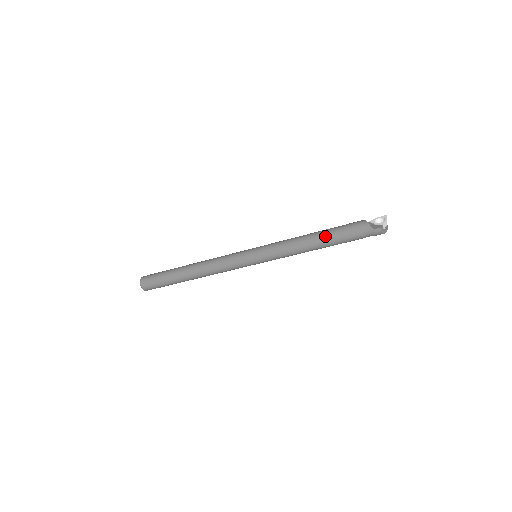
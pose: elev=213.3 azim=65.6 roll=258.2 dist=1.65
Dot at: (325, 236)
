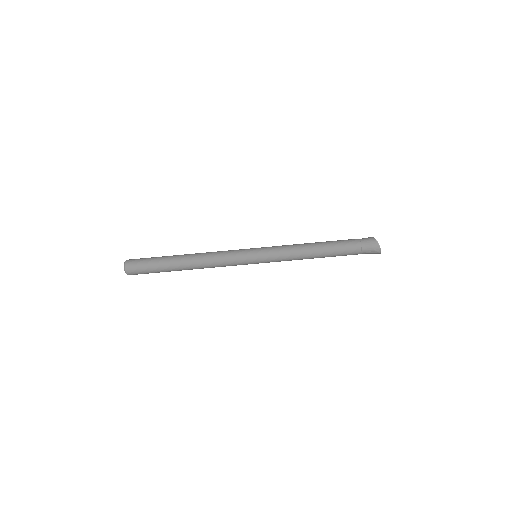
Dot at: occluded
